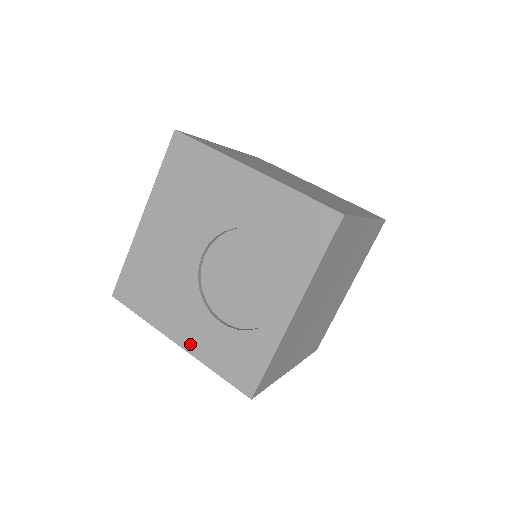
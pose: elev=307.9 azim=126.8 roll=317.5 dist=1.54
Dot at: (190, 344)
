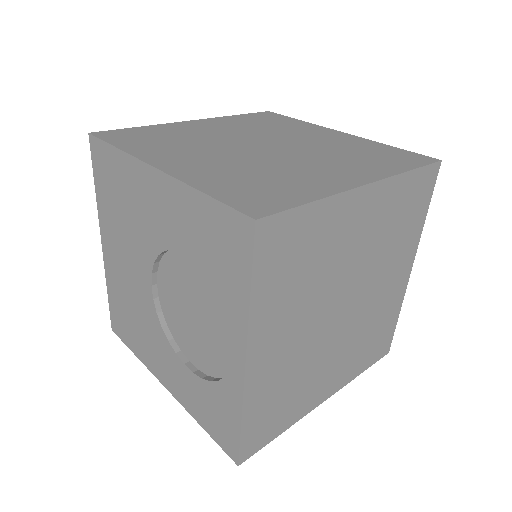
Dot at: (174, 389)
